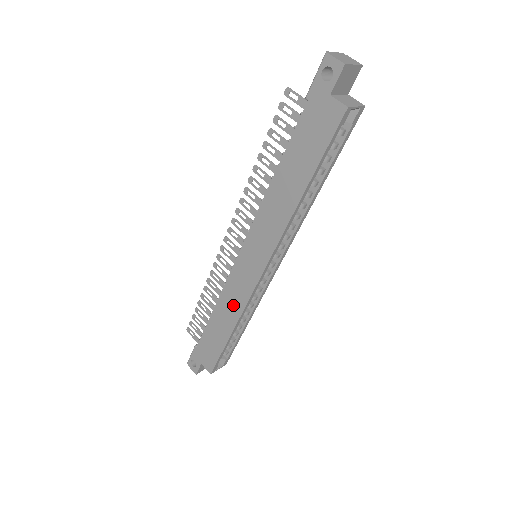
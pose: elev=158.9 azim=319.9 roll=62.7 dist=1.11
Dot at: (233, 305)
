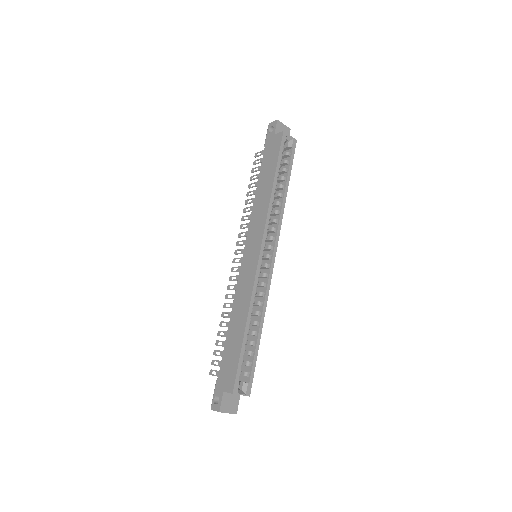
Dot at: (244, 299)
